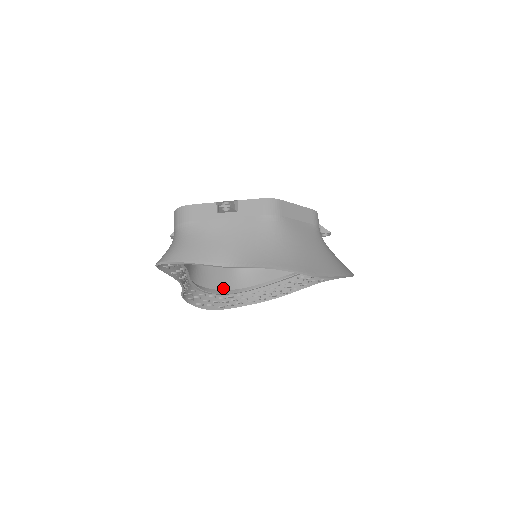
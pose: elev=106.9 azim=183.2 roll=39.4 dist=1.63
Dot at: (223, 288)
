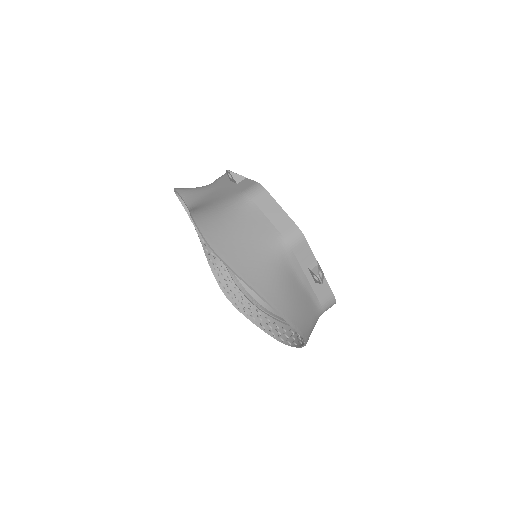
Dot at: (251, 292)
